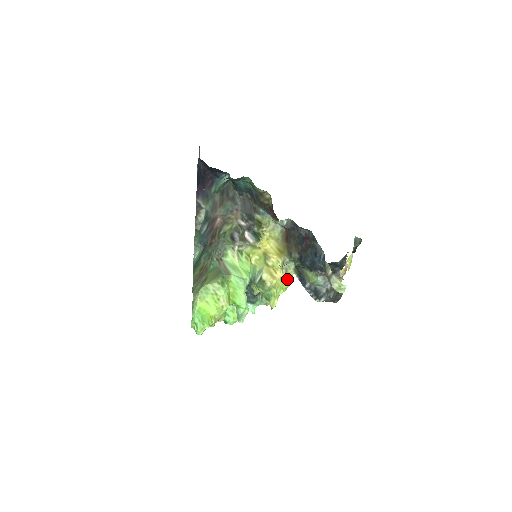
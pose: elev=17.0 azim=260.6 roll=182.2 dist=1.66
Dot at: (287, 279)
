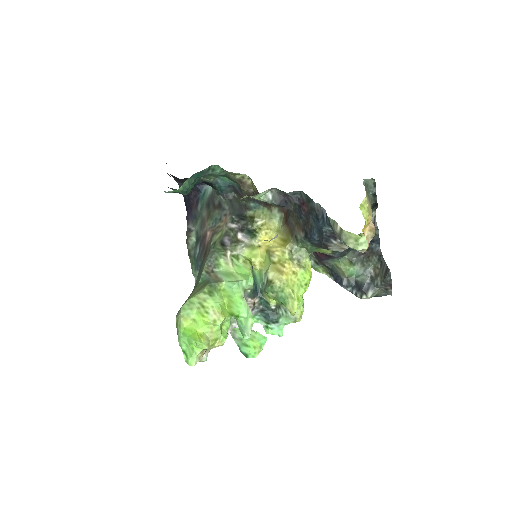
Dot at: (302, 271)
